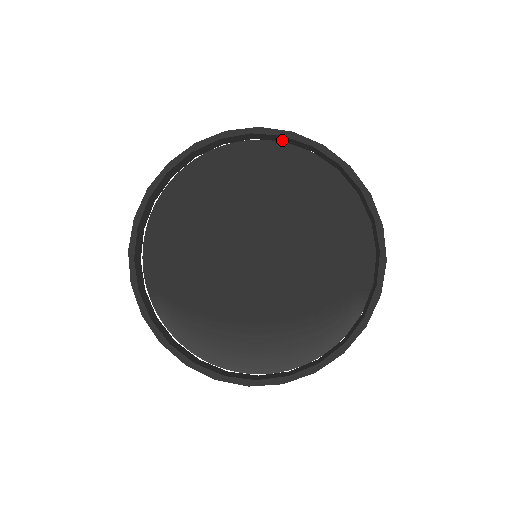
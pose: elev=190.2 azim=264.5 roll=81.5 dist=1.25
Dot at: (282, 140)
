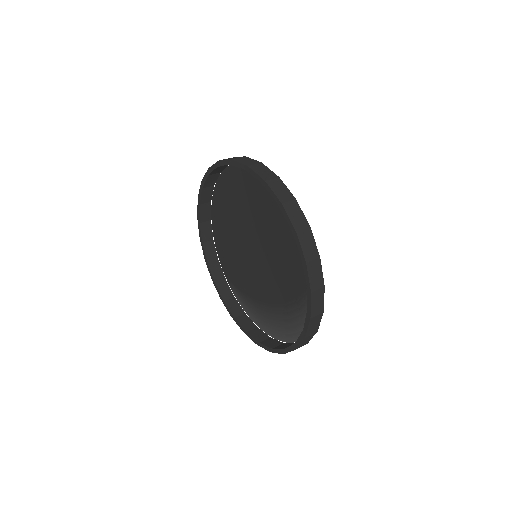
Dot at: occluded
